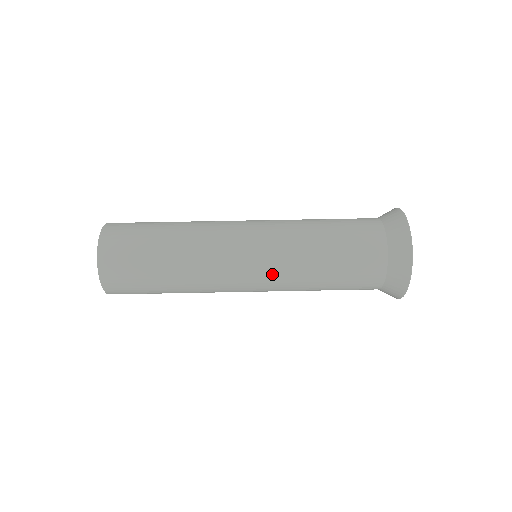
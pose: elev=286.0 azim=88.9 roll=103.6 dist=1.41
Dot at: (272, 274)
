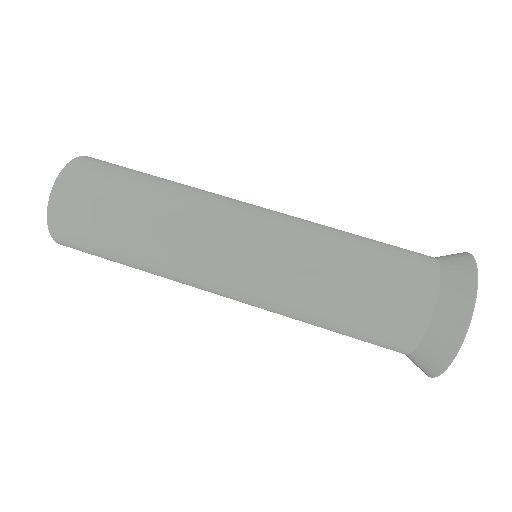
Dot at: occluded
